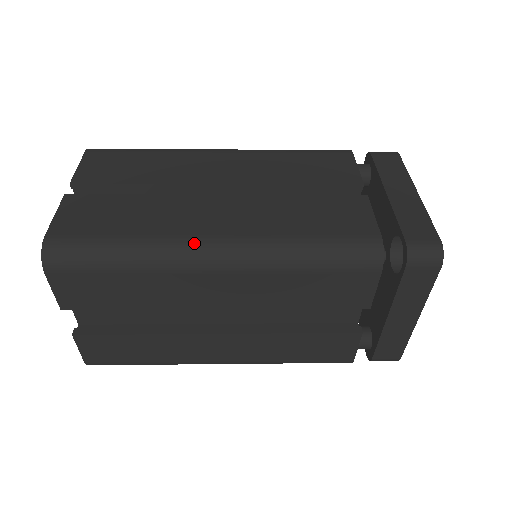
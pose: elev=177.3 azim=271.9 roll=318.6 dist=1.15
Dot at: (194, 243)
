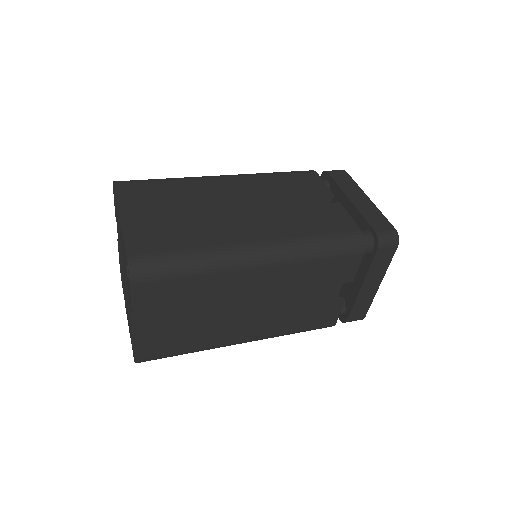
Dot at: (242, 248)
